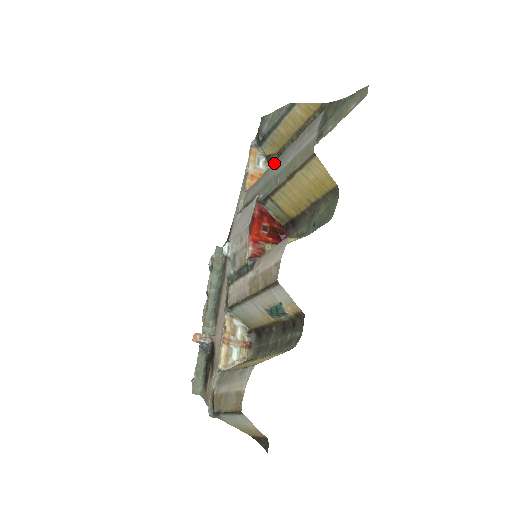
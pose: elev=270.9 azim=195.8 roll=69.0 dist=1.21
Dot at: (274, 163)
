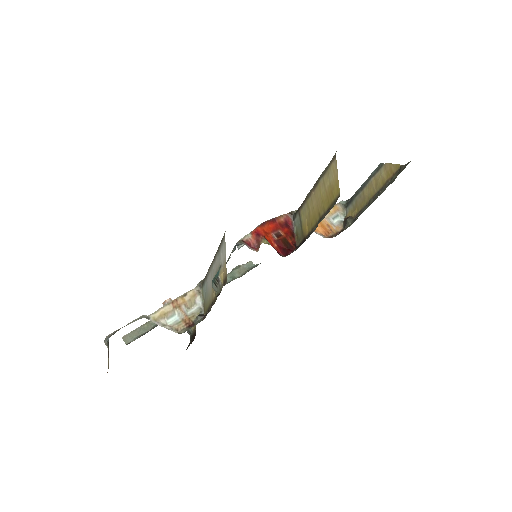
Dot at: occluded
